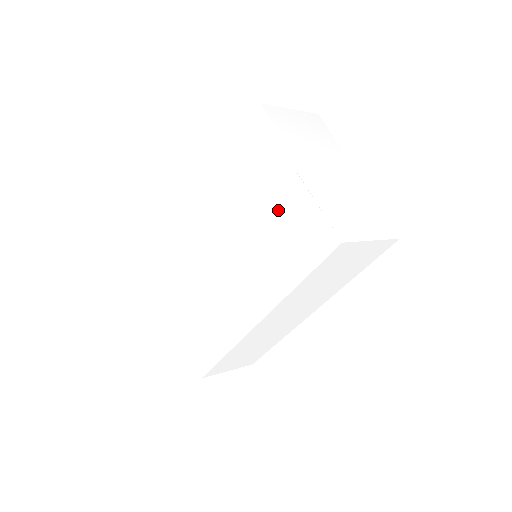
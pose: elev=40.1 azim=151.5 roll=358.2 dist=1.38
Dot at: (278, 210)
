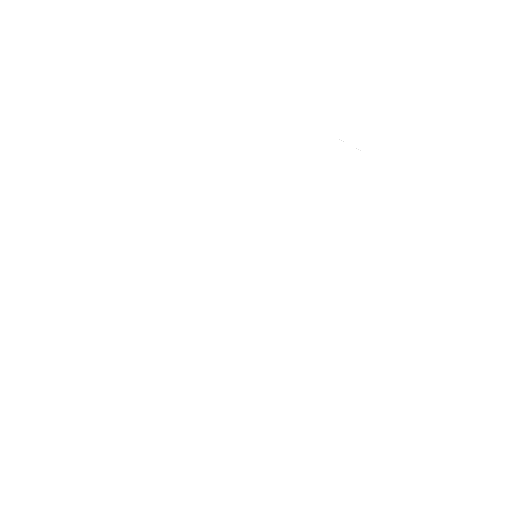
Dot at: (310, 171)
